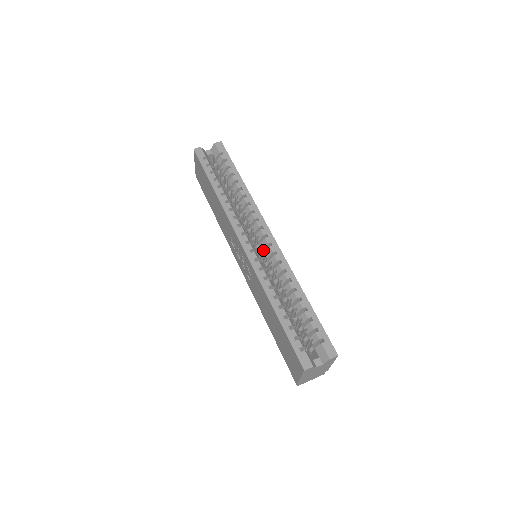
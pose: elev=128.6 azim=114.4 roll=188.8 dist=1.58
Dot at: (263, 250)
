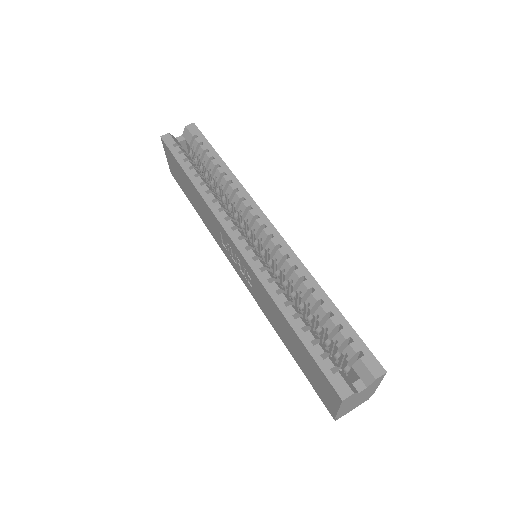
Dot at: (263, 246)
